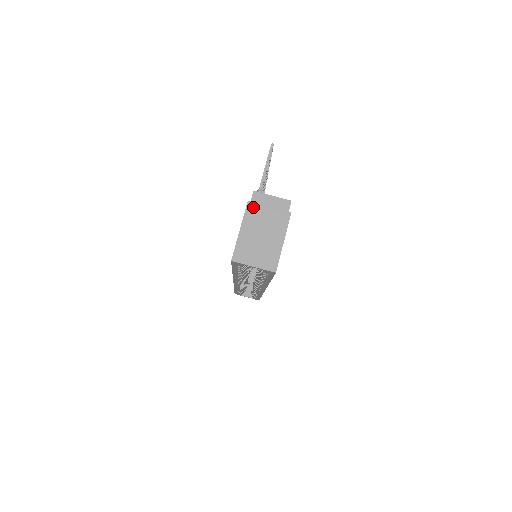
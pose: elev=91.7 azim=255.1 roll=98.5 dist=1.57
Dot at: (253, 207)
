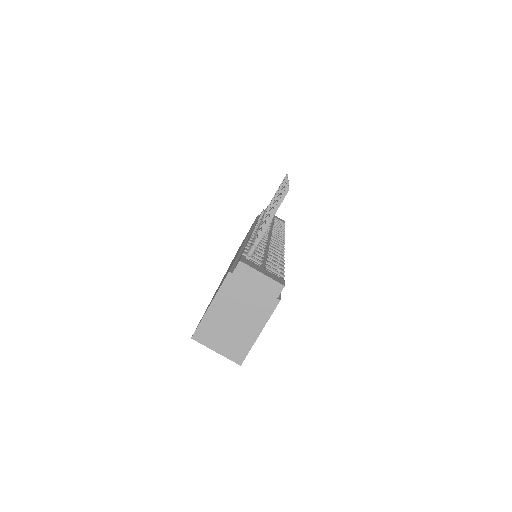
Dot at: (233, 281)
